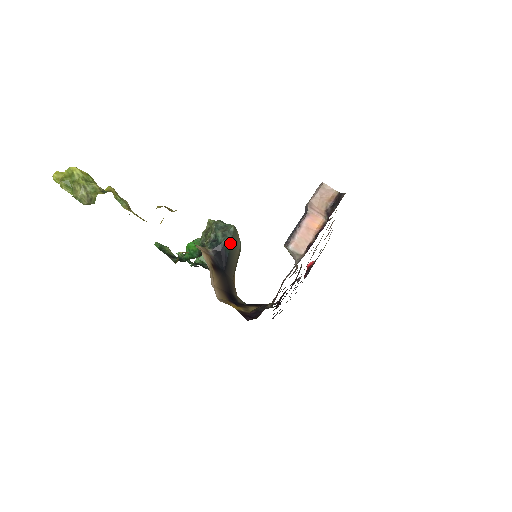
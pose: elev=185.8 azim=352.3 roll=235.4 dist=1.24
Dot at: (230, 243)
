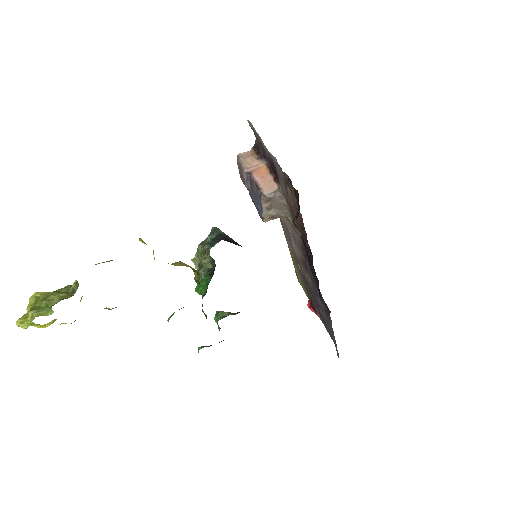
Dot at: (224, 233)
